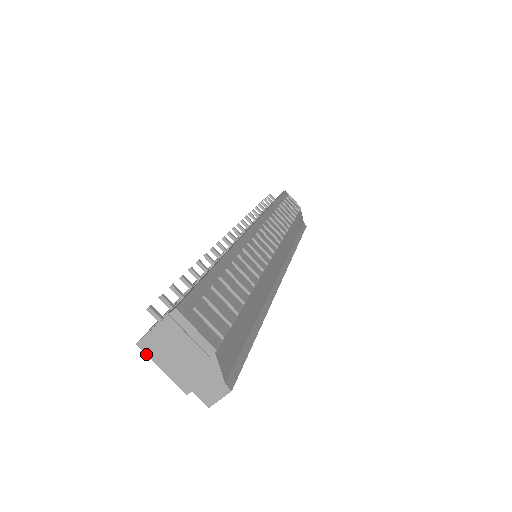
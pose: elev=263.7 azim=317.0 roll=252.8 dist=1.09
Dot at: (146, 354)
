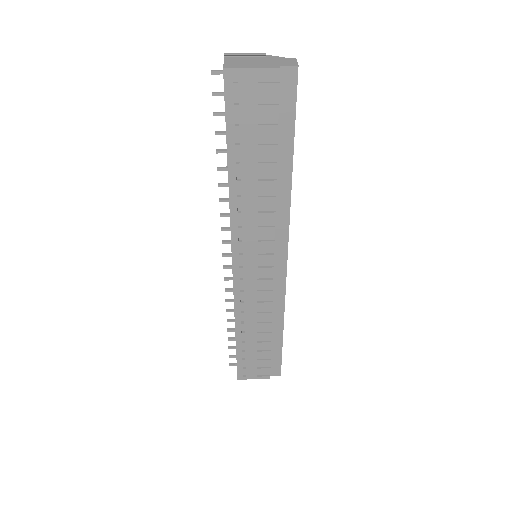
Dot at: (234, 68)
